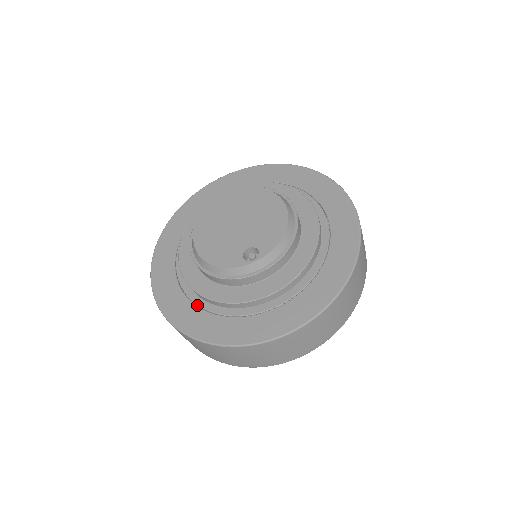
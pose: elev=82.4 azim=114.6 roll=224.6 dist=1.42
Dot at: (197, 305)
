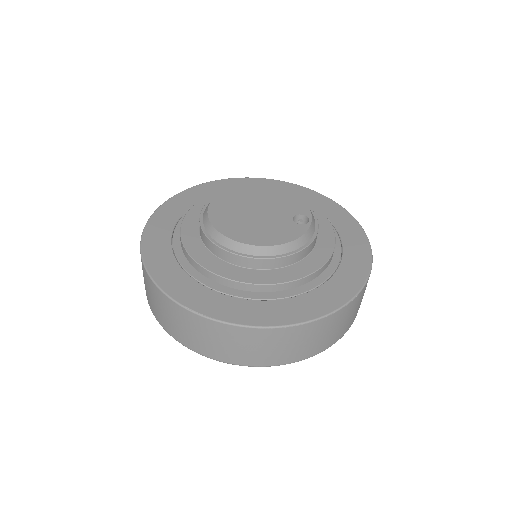
Dot at: (292, 297)
